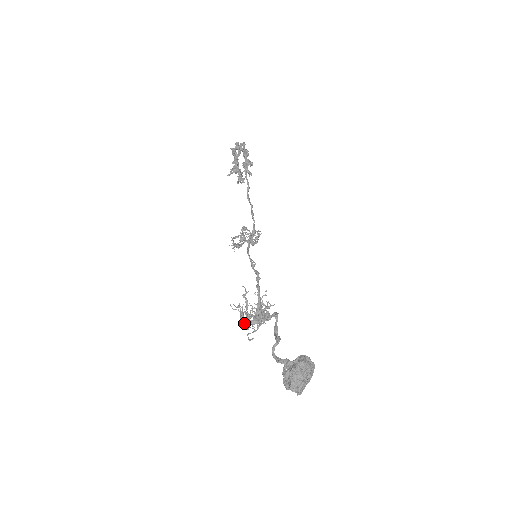
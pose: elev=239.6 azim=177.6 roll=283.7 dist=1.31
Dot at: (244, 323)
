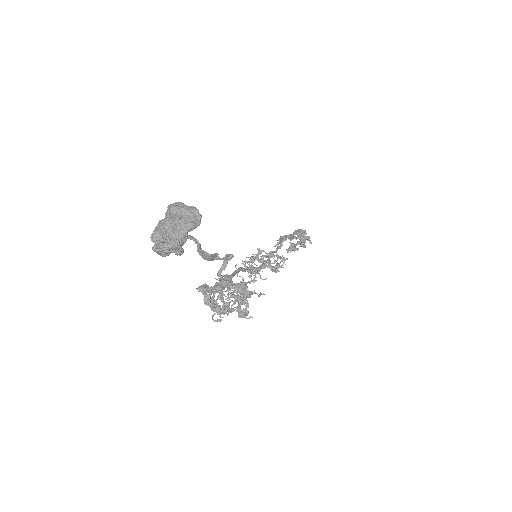
Dot at: (200, 289)
